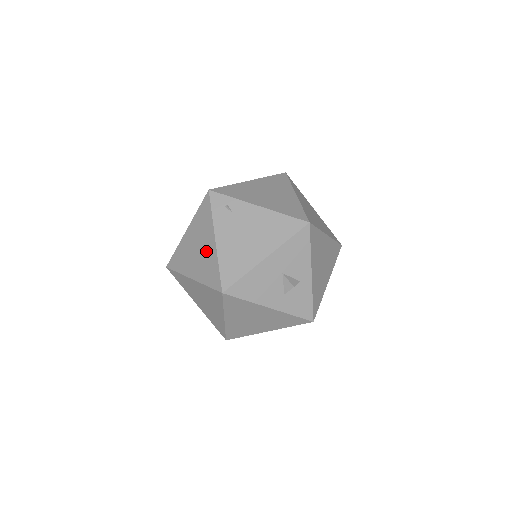
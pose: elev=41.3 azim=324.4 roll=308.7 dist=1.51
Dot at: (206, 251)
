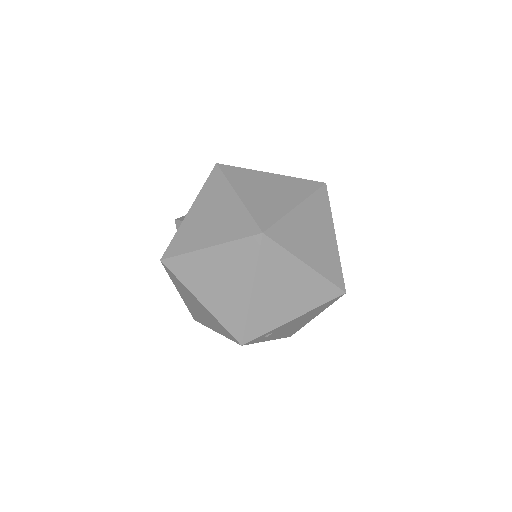
Dot at: occluded
